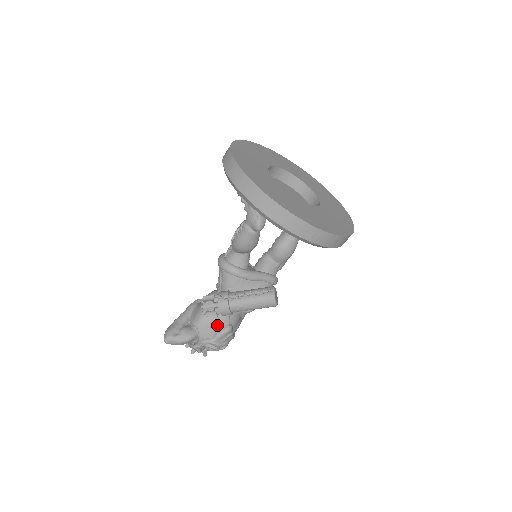
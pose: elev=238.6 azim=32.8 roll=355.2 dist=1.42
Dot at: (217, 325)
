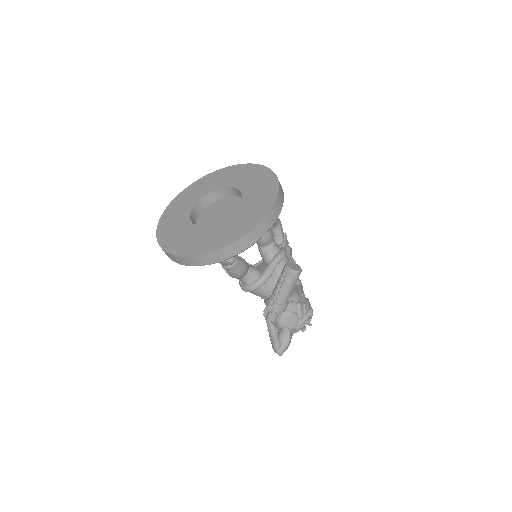
Dot at: (291, 313)
